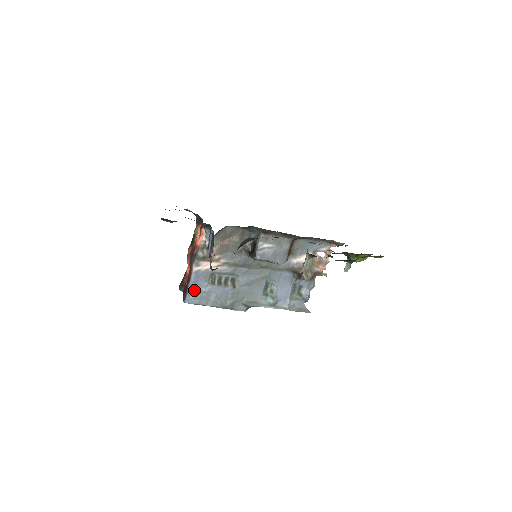
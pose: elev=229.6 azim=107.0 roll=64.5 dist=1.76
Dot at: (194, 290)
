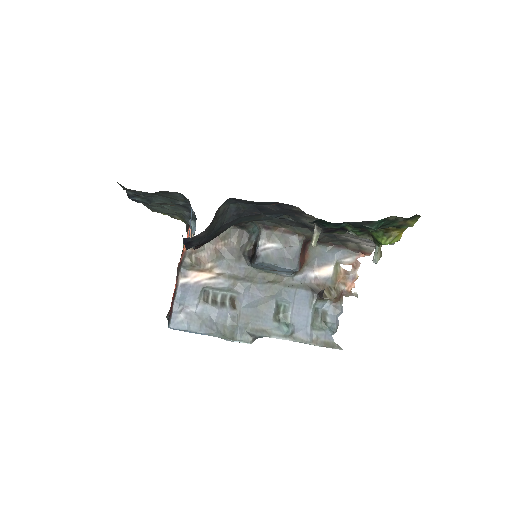
Dot at: (181, 310)
